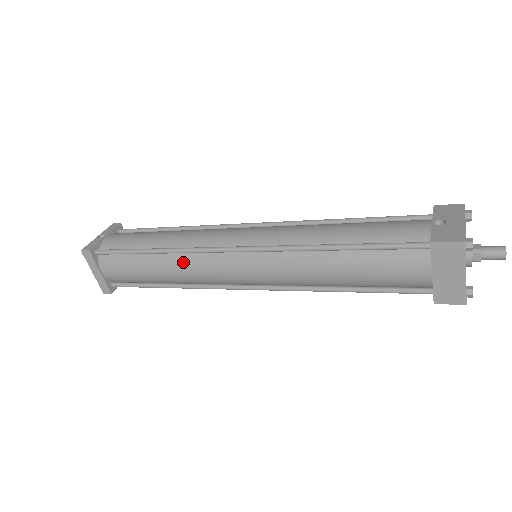
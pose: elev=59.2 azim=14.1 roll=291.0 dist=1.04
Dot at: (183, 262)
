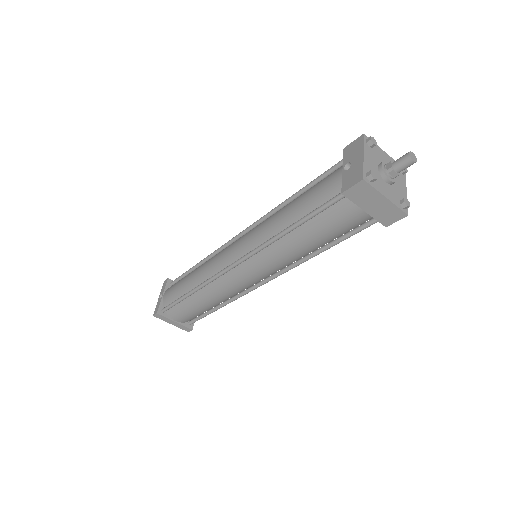
Dot at: (212, 290)
